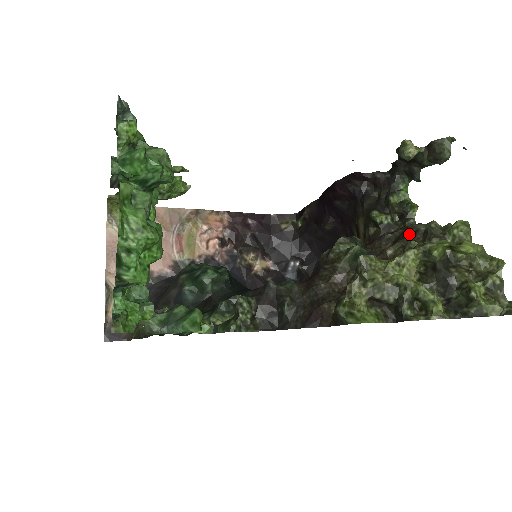
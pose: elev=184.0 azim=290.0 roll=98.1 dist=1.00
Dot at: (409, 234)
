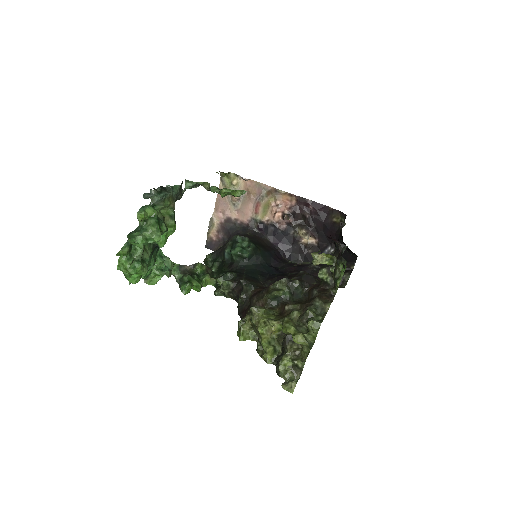
Dot at: (306, 304)
